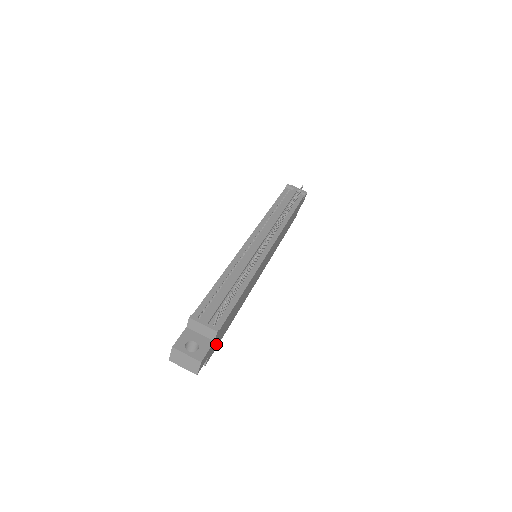
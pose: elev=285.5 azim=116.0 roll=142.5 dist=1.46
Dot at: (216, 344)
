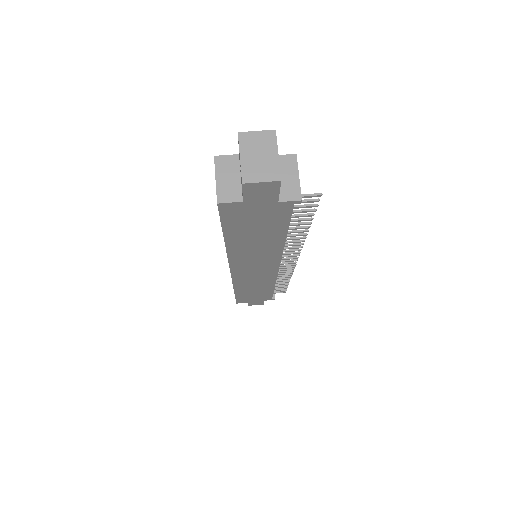
Dot at: (239, 215)
